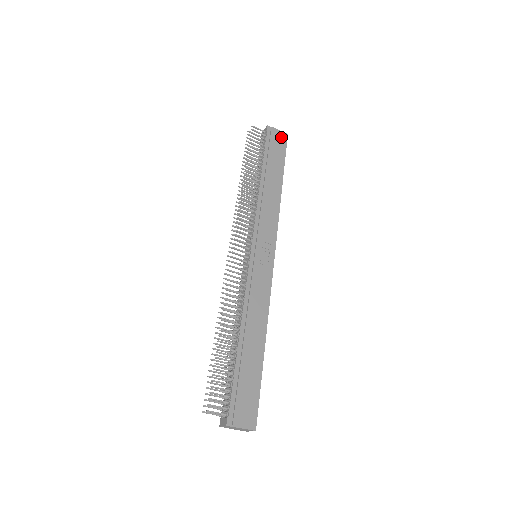
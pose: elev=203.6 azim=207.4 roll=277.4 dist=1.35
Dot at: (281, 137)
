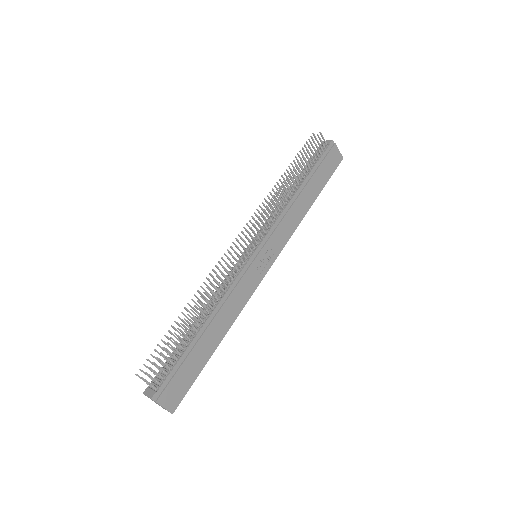
Dot at: (337, 158)
